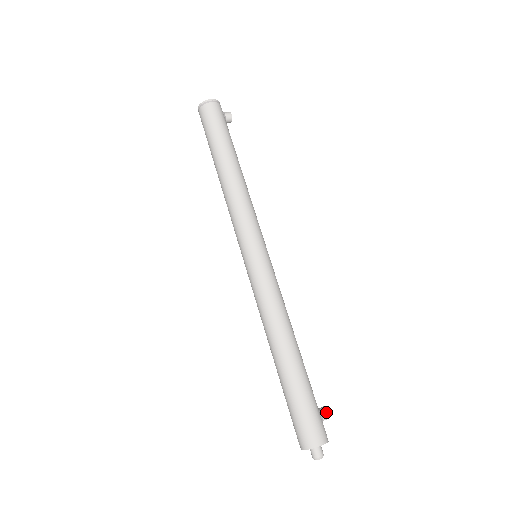
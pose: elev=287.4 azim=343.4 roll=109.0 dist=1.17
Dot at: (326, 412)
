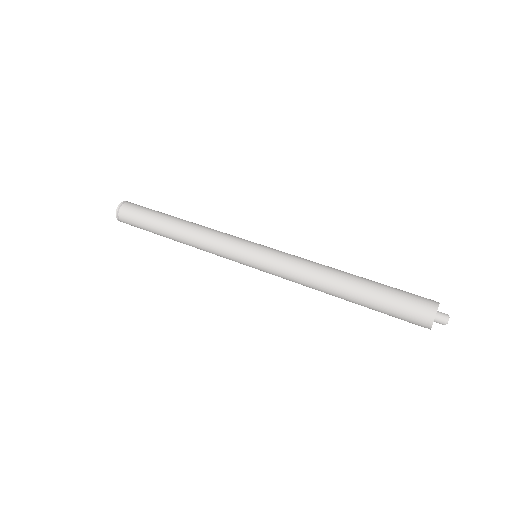
Dot at: occluded
